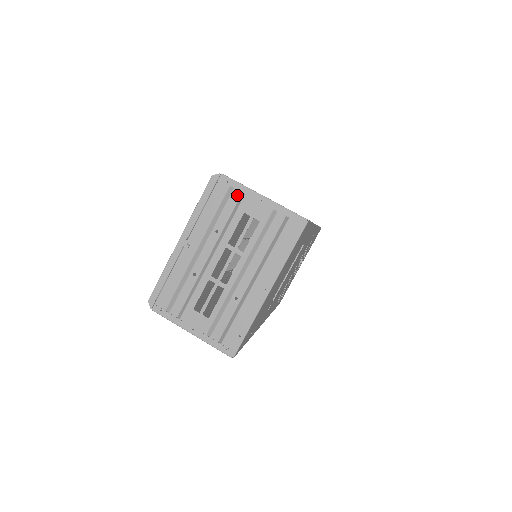
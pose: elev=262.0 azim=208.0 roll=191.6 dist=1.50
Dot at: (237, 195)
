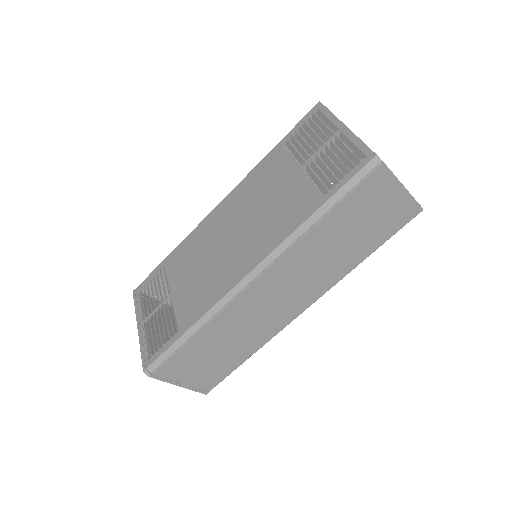
Dot at: (246, 180)
